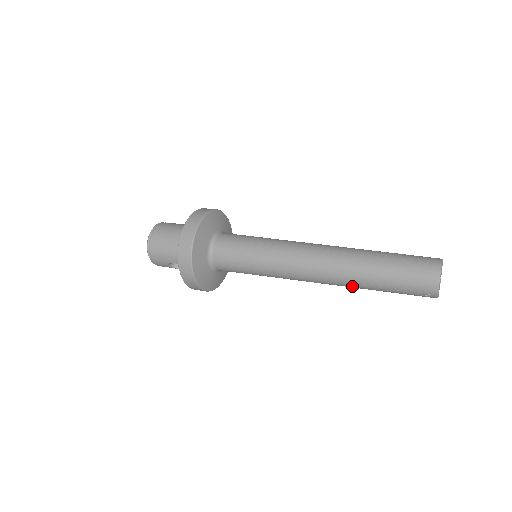
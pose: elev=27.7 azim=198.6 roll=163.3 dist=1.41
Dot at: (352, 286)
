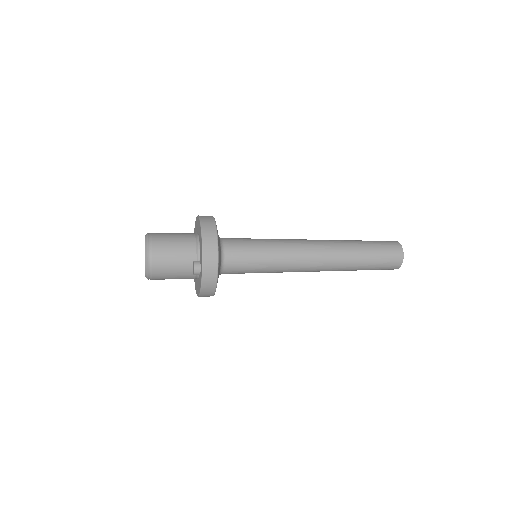
Dot at: occluded
